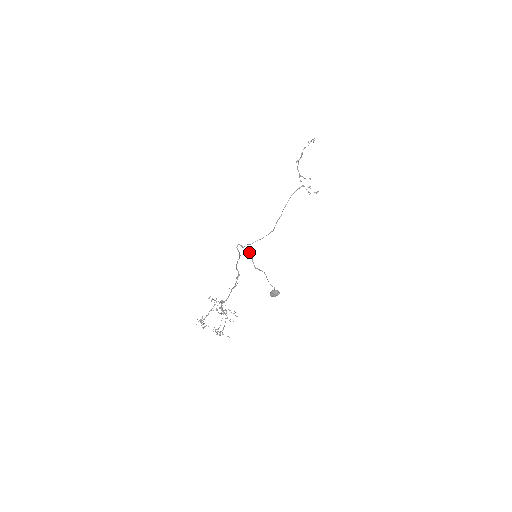
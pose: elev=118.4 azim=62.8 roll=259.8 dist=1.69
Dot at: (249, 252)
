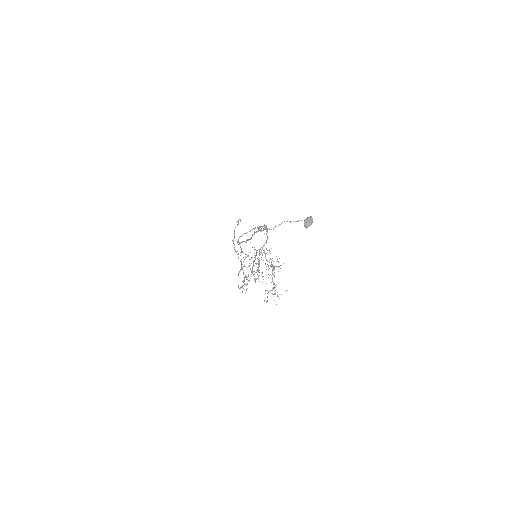
Dot at: occluded
